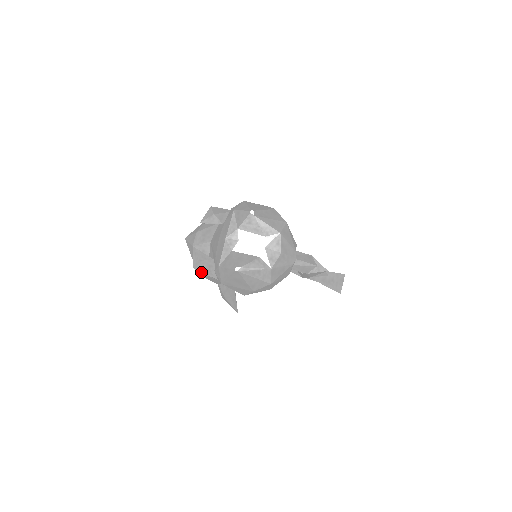
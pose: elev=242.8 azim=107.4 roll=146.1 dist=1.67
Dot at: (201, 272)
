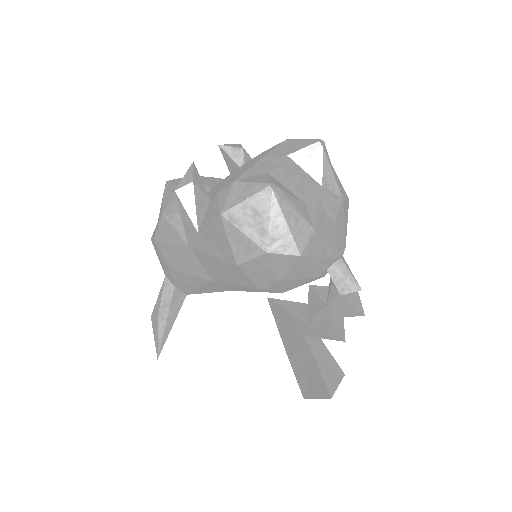
Dot at: (182, 203)
